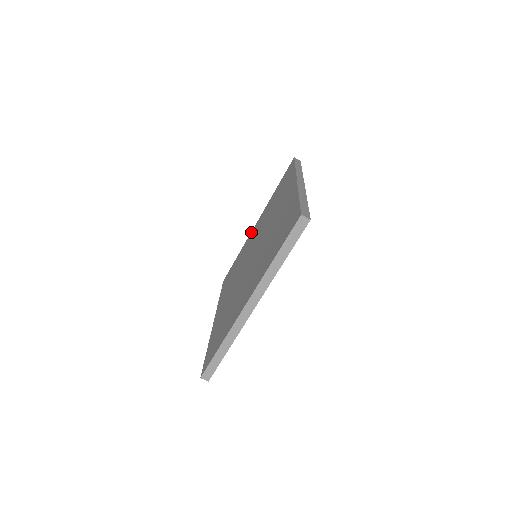
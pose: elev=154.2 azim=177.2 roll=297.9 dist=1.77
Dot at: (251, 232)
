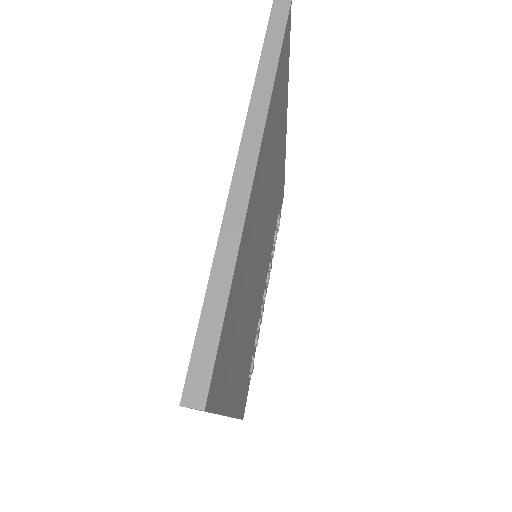
Dot at: occluded
